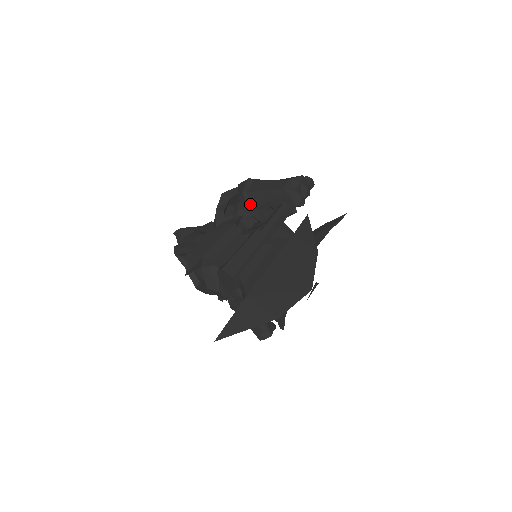
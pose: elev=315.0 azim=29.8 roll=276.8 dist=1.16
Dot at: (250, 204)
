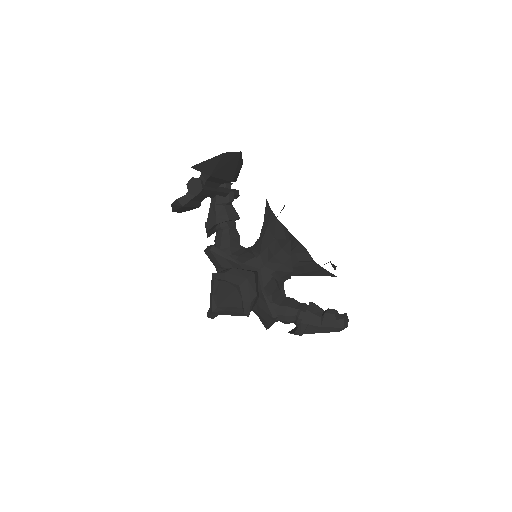
Dot at: (212, 220)
